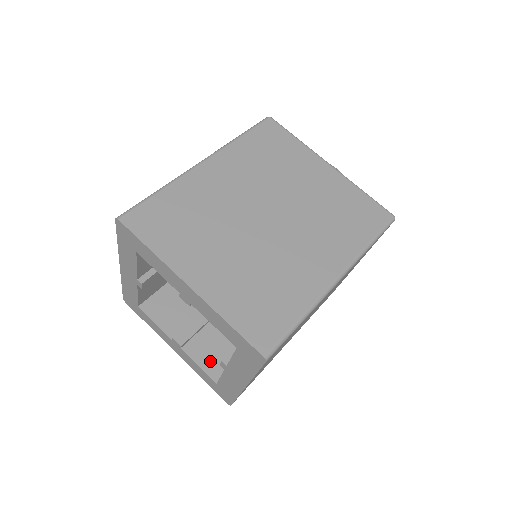
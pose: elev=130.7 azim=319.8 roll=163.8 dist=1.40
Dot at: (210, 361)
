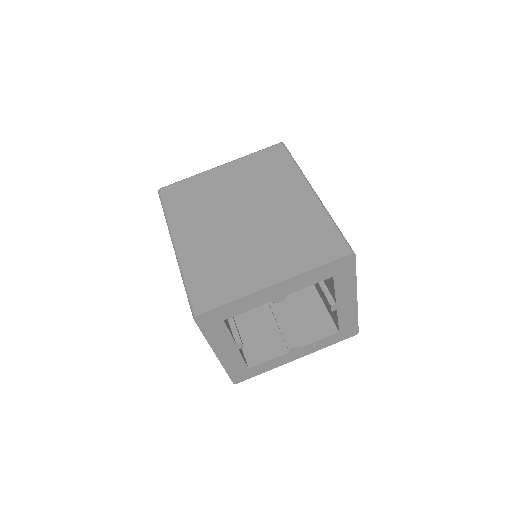
Dot at: (319, 330)
